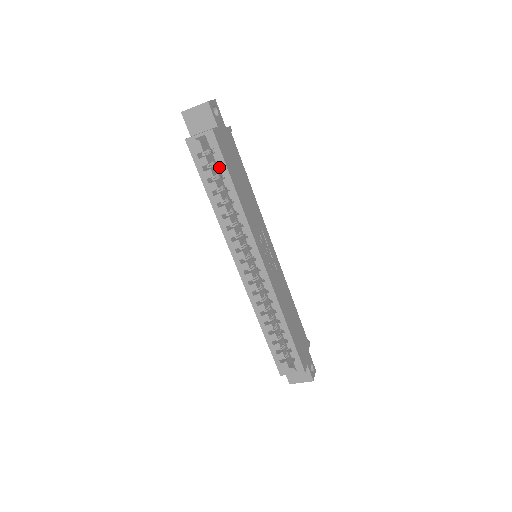
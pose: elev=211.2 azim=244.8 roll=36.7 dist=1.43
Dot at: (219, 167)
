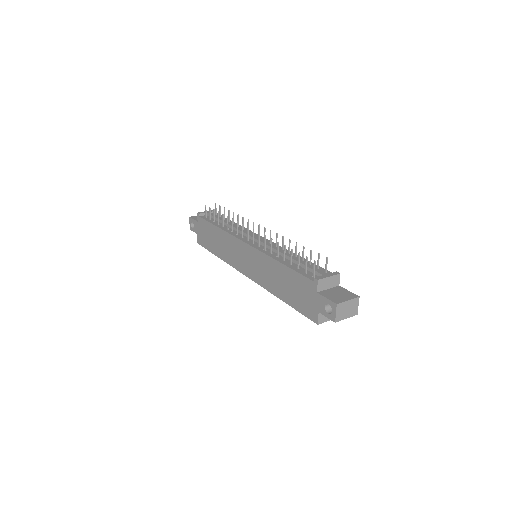
Dot at: occluded
